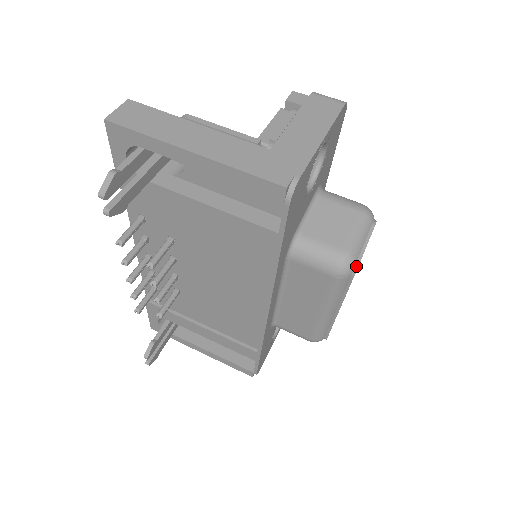
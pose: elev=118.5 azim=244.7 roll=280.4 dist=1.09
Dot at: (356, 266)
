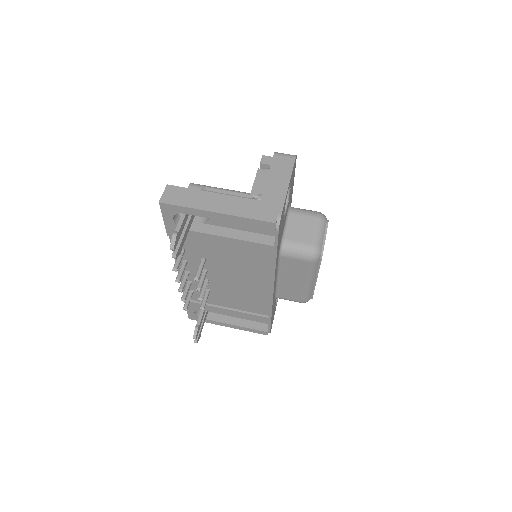
Dot at: (322, 252)
